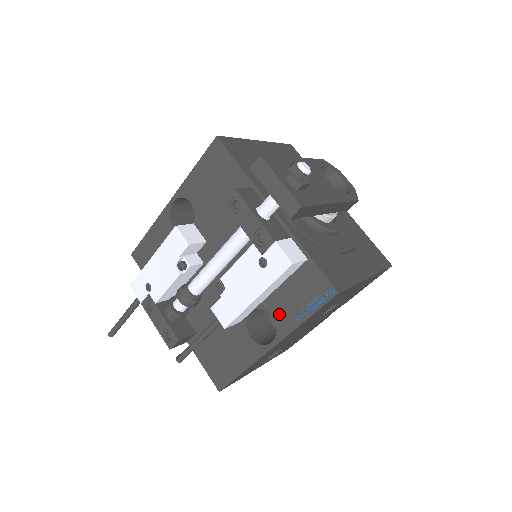
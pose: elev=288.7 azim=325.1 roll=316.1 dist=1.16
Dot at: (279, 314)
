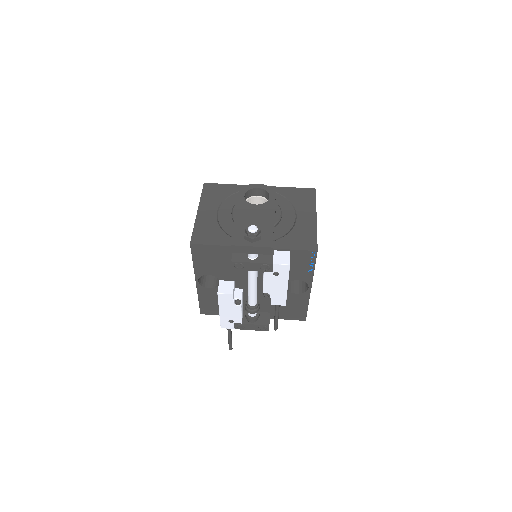
Dot at: (300, 277)
